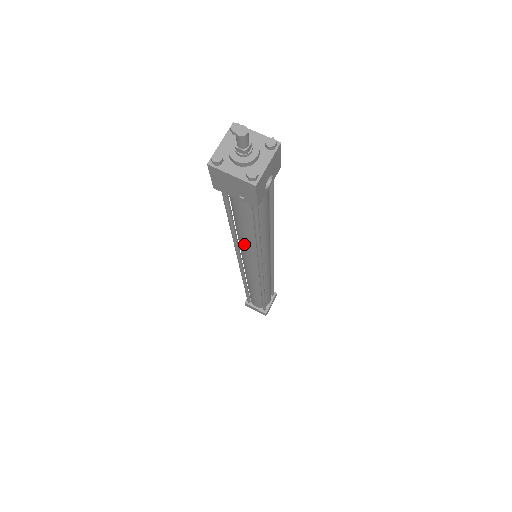
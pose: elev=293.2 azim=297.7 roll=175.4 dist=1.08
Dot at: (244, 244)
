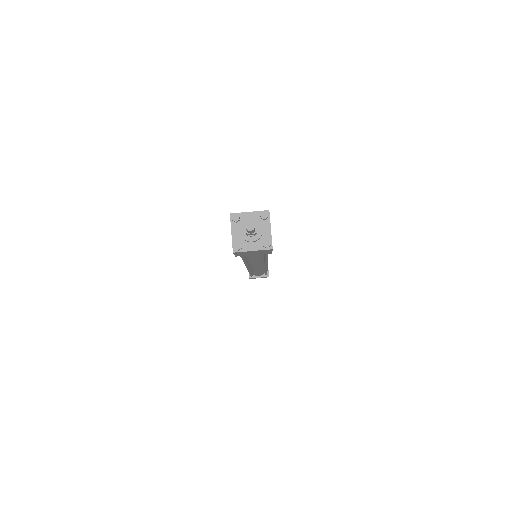
Dot at: (254, 262)
